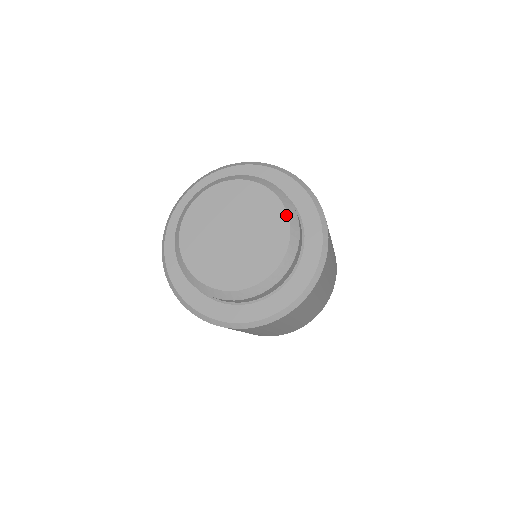
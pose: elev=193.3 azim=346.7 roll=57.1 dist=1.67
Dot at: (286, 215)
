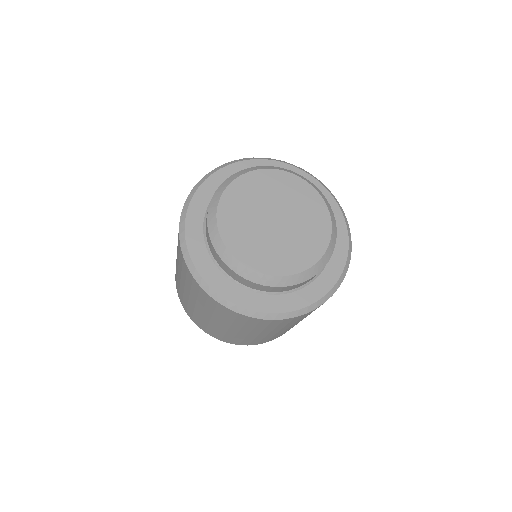
Dot at: (327, 211)
